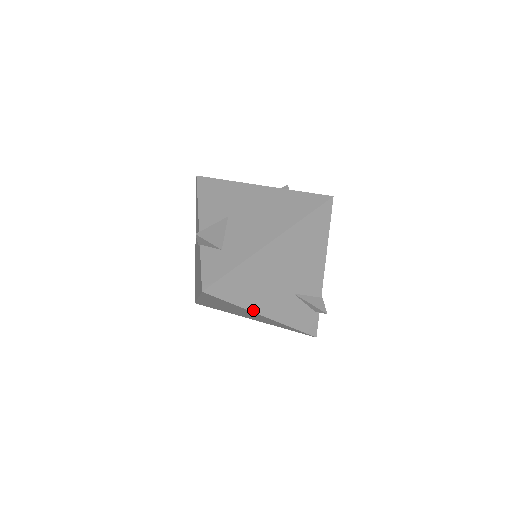
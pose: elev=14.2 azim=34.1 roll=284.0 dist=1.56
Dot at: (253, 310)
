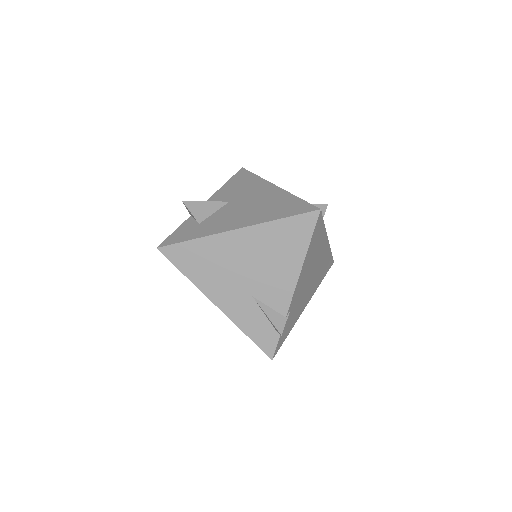
Dot at: (204, 291)
